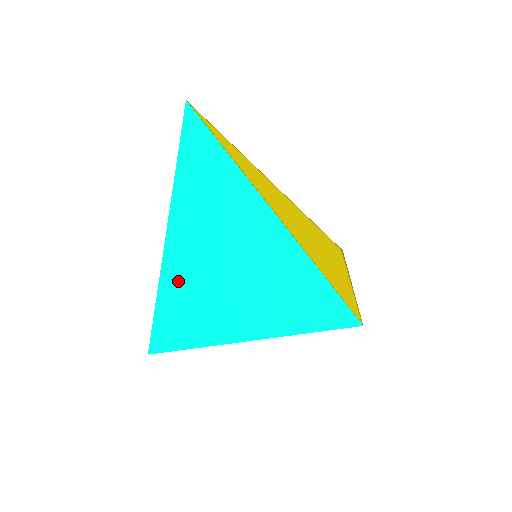
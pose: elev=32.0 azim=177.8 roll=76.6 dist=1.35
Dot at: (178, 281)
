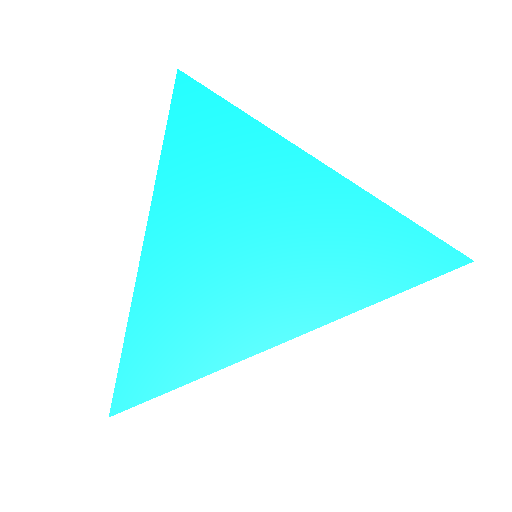
Dot at: (178, 282)
